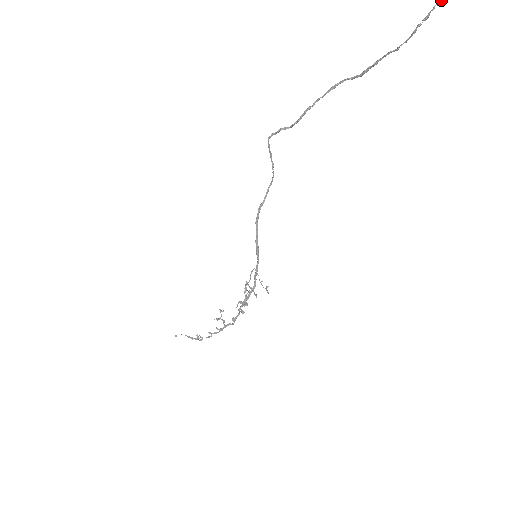
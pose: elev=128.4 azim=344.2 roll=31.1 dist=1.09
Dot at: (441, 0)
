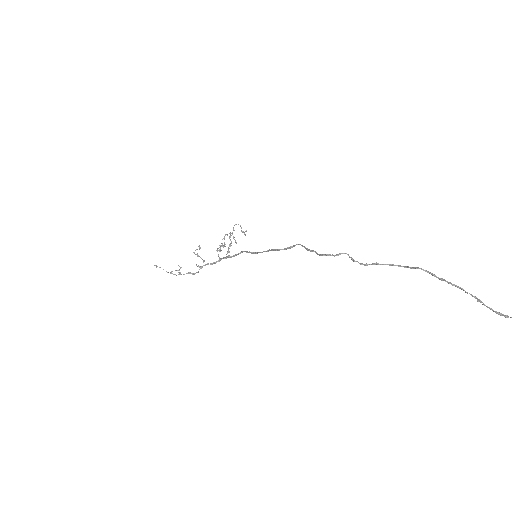
Dot at: out of frame
